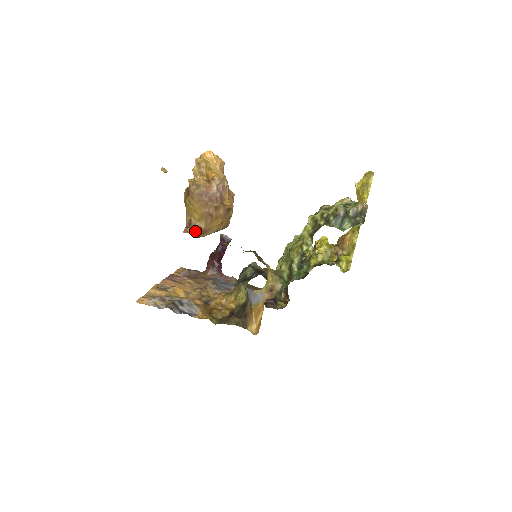
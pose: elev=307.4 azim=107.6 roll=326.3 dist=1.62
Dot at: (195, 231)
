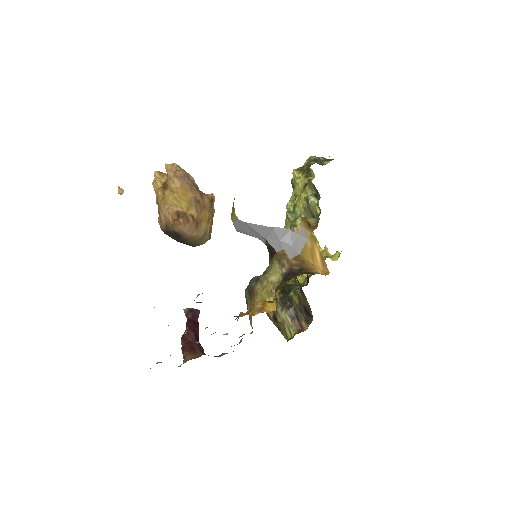
Dot at: (188, 221)
